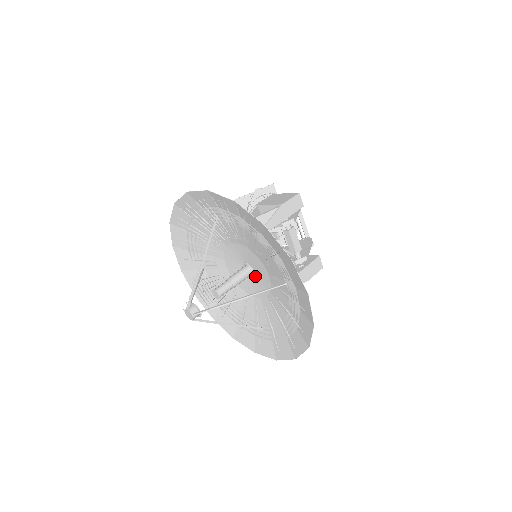
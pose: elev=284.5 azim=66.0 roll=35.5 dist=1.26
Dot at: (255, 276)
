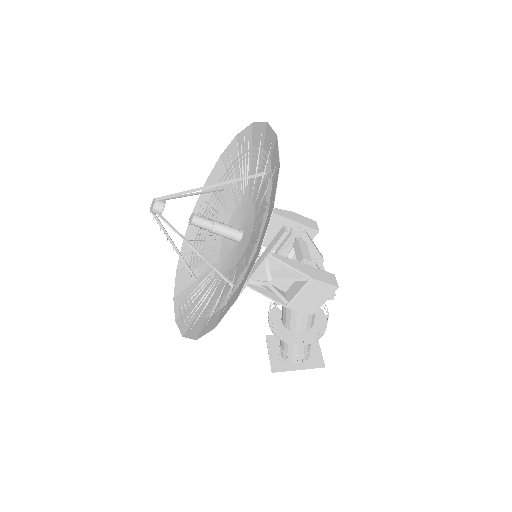
Dot at: (243, 234)
